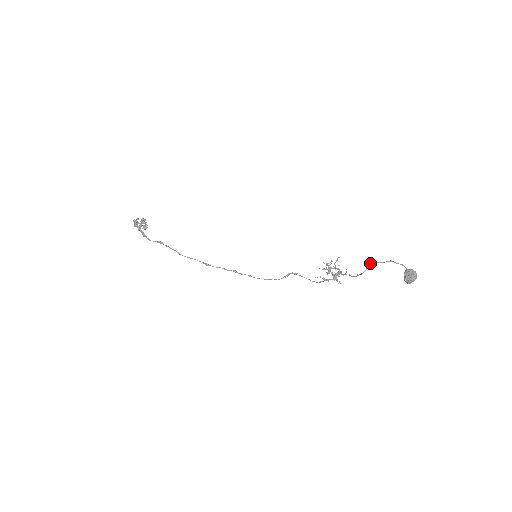
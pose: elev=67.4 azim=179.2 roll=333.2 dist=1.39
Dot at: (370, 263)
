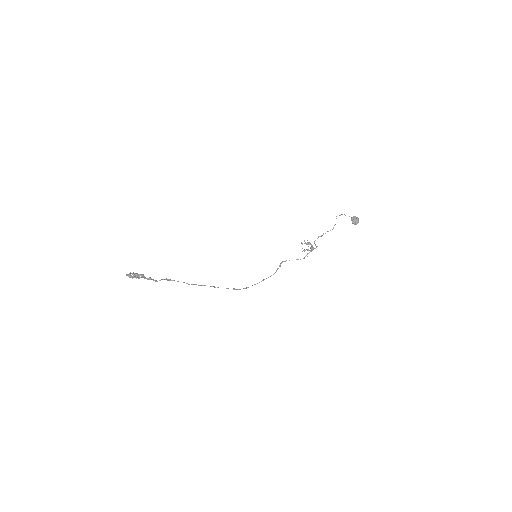
Dot at: occluded
